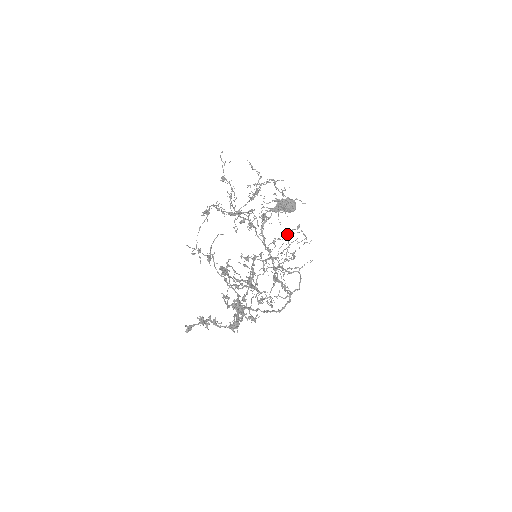
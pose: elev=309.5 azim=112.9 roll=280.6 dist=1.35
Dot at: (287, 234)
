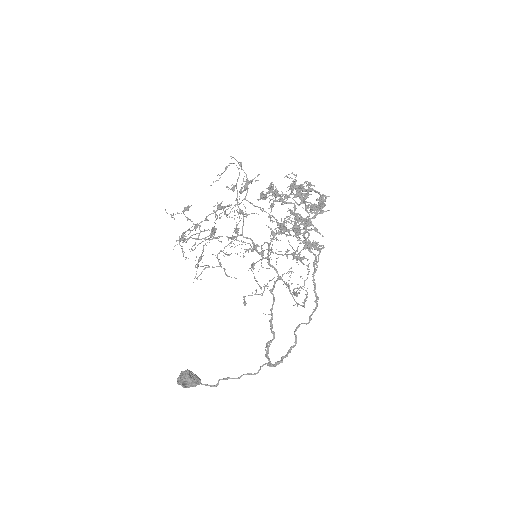
Dot at: occluded
